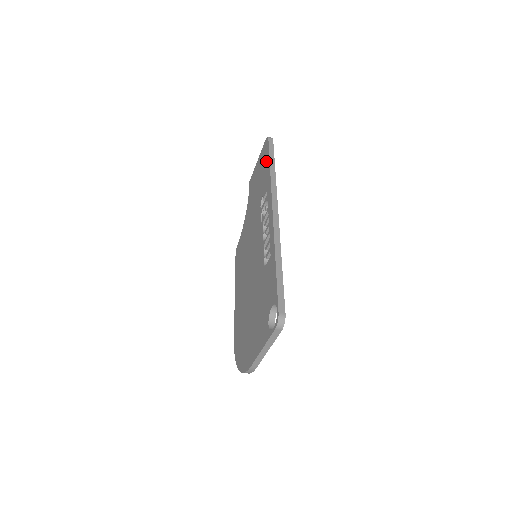
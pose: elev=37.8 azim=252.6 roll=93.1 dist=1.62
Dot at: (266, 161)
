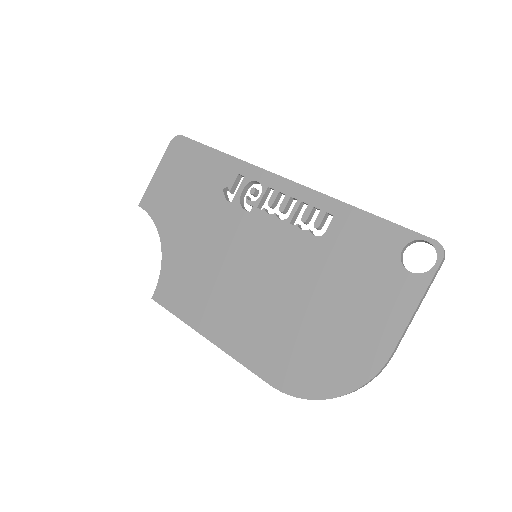
Dot at: (200, 155)
